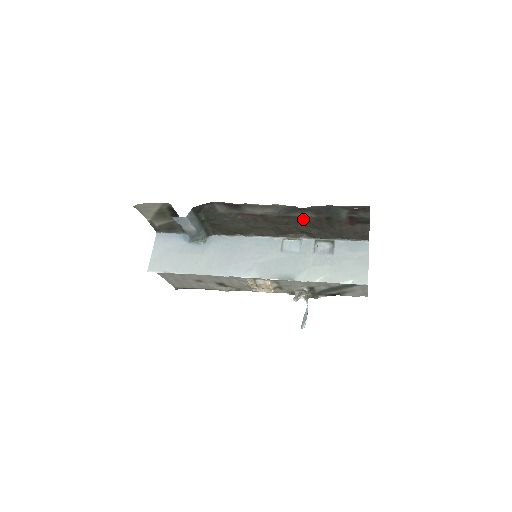
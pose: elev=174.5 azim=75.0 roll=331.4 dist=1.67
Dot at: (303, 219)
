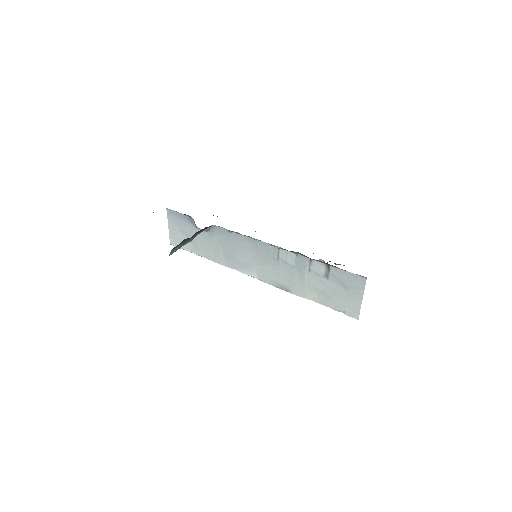
Dot at: occluded
